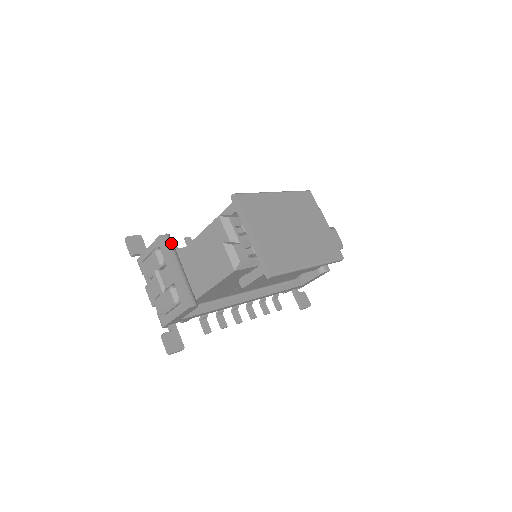
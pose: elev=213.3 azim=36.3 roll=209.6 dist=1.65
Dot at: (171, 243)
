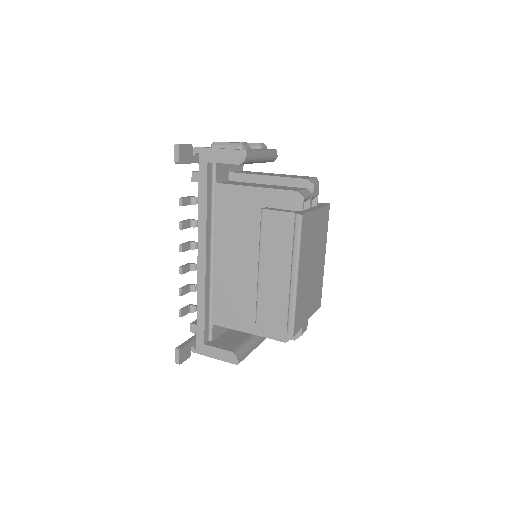
Dot at: (242, 354)
